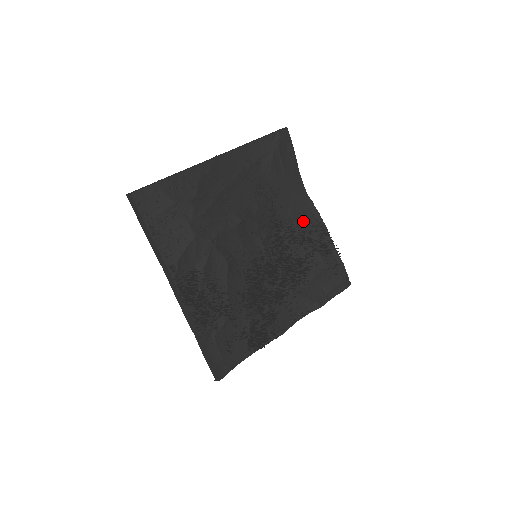
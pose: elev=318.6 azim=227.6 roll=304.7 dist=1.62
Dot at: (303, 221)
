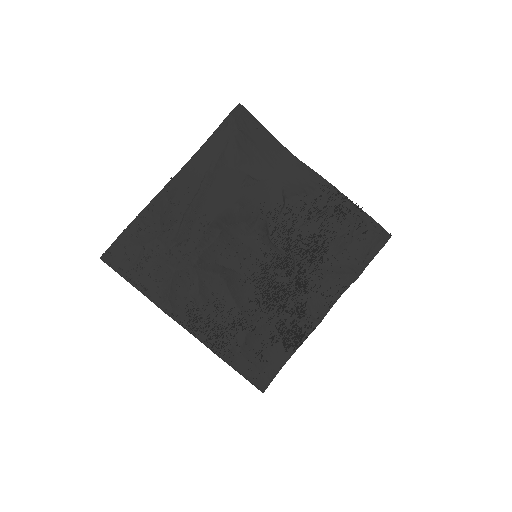
Dot at: (301, 193)
